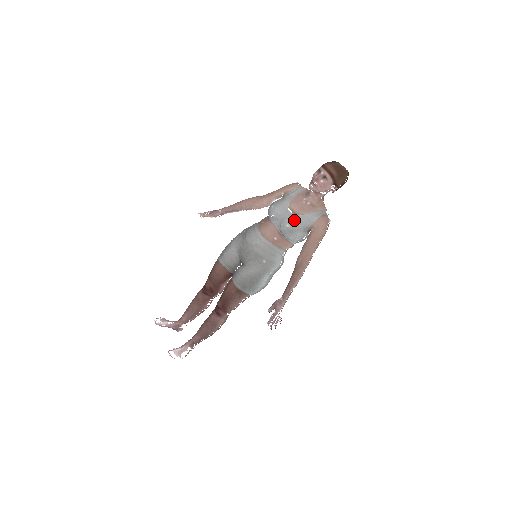
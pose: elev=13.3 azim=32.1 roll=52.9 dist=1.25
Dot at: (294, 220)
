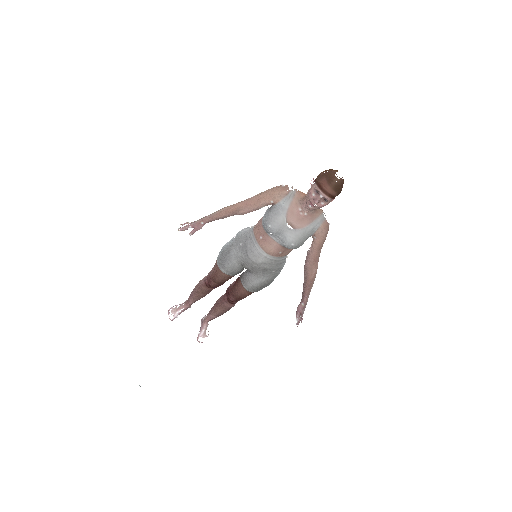
Dot at: (297, 237)
